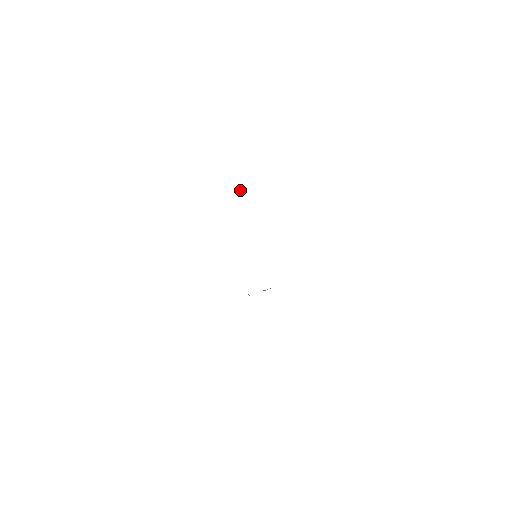
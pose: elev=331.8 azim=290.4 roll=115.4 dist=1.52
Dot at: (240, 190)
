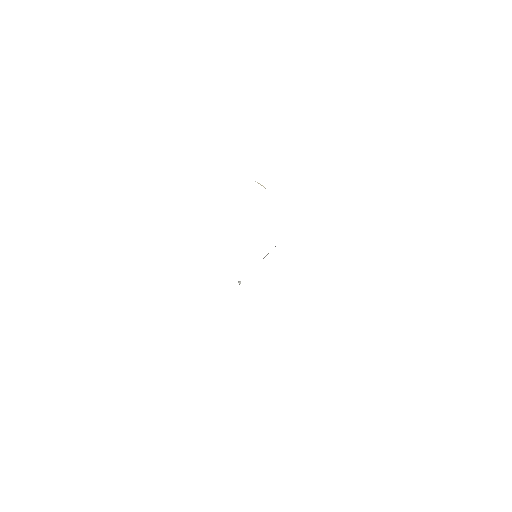
Dot at: (259, 183)
